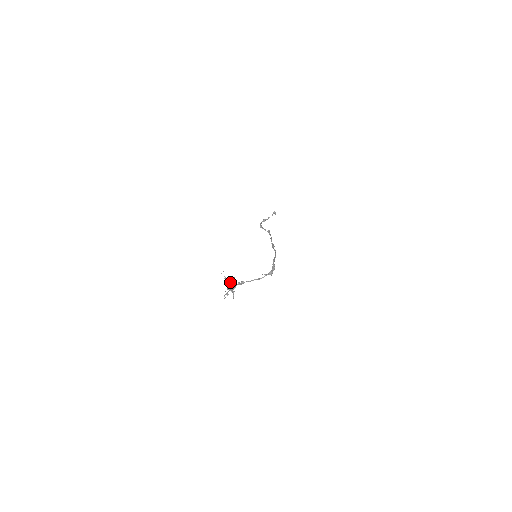
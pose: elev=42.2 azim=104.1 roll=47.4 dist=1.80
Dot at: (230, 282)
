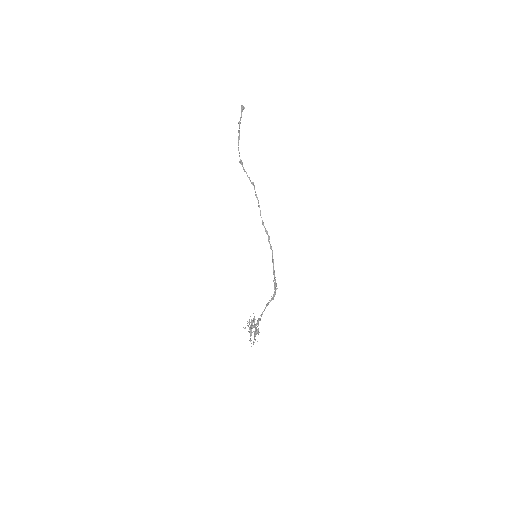
Dot at: (257, 332)
